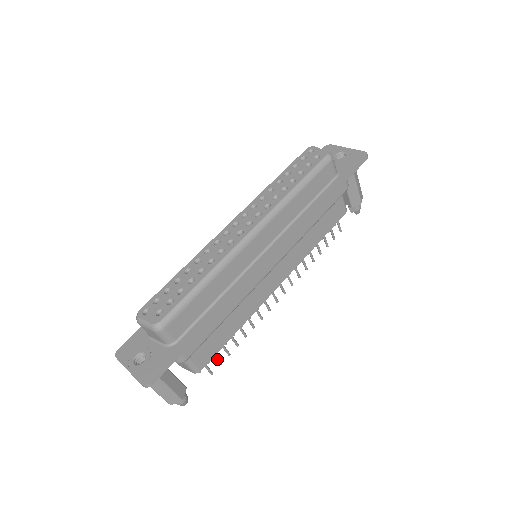
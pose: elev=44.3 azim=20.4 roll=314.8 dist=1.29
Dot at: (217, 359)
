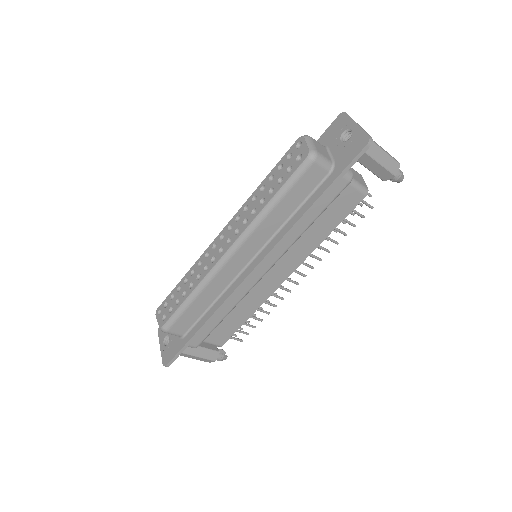
Dot at: (242, 332)
